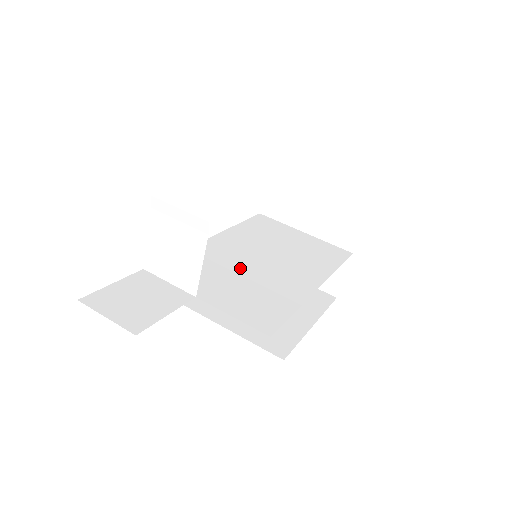
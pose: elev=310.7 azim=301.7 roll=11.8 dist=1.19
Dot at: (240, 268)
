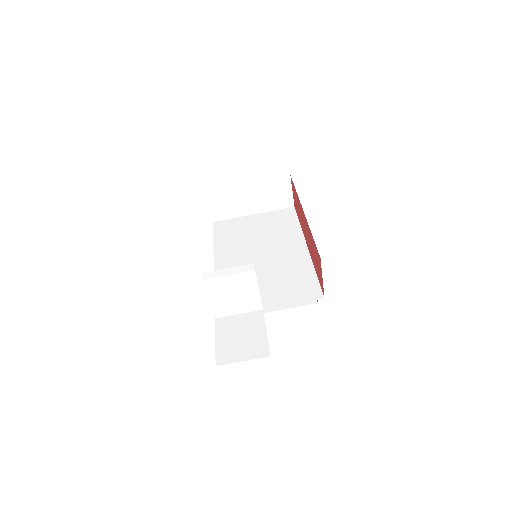
Dot at: (257, 271)
